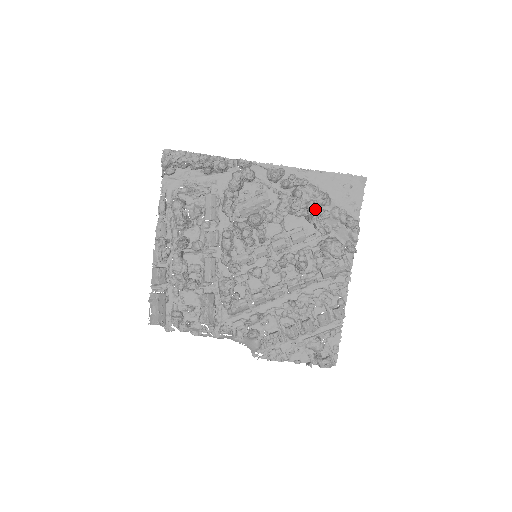
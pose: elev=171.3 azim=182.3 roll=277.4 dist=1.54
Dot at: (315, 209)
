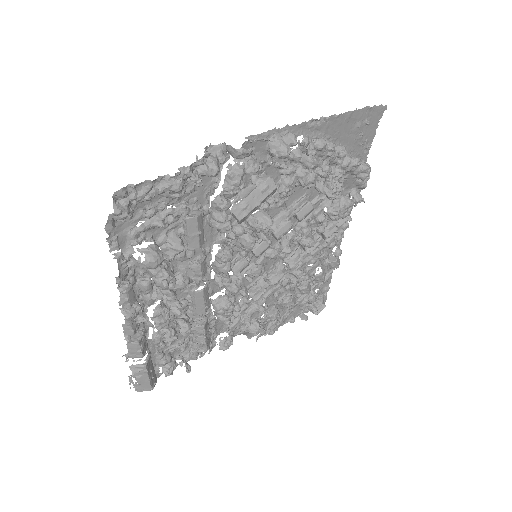
Dot at: occluded
